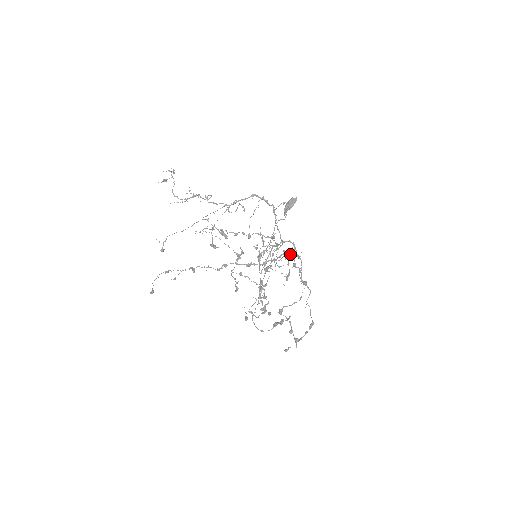
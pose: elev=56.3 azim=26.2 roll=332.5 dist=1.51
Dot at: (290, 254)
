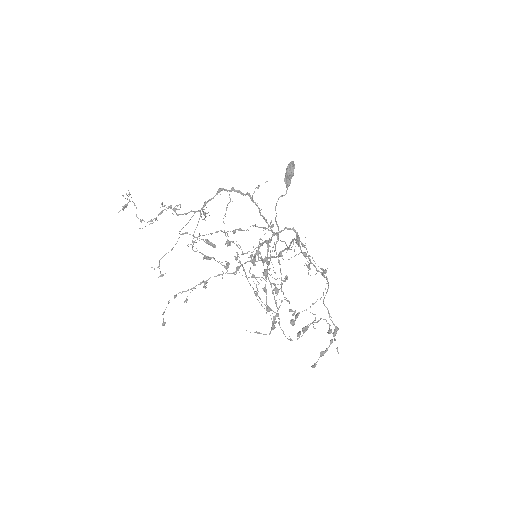
Dot at: occluded
